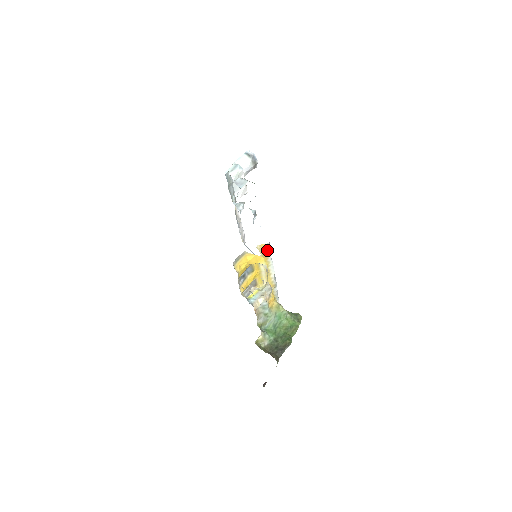
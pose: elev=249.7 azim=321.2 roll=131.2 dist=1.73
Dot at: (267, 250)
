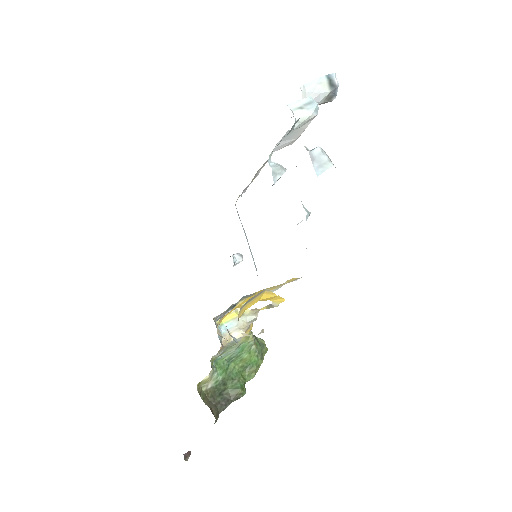
Dot at: occluded
